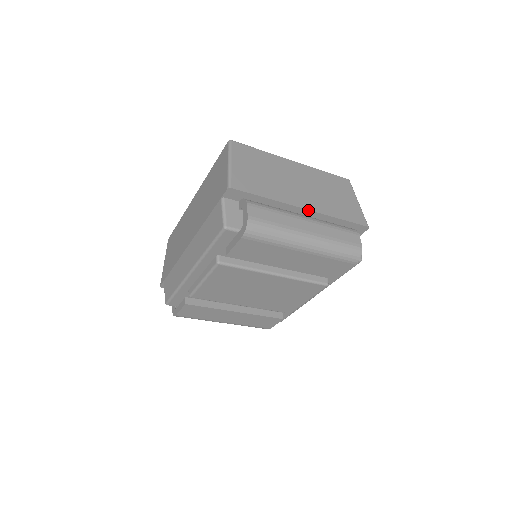
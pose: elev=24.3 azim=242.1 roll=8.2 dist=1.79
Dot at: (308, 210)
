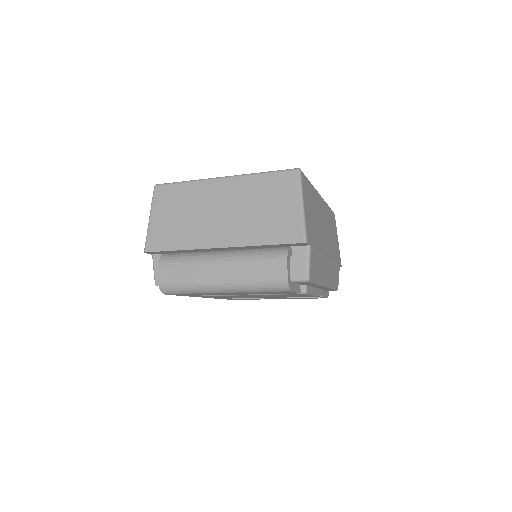
Dot at: (224, 247)
